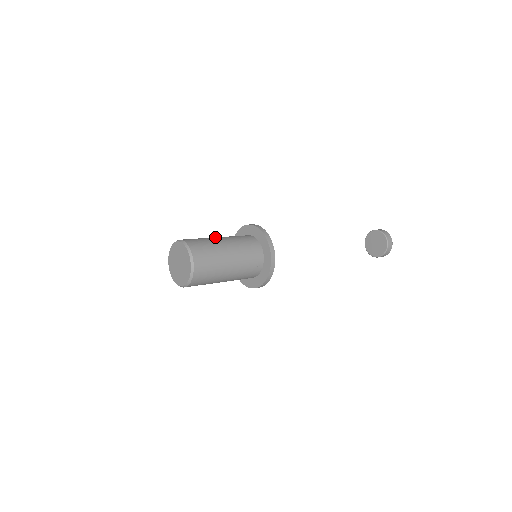
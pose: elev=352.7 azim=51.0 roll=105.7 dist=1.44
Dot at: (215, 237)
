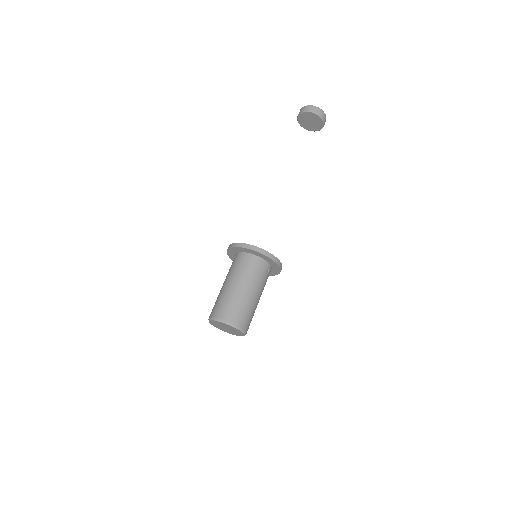
Dot at: (226, 286)
